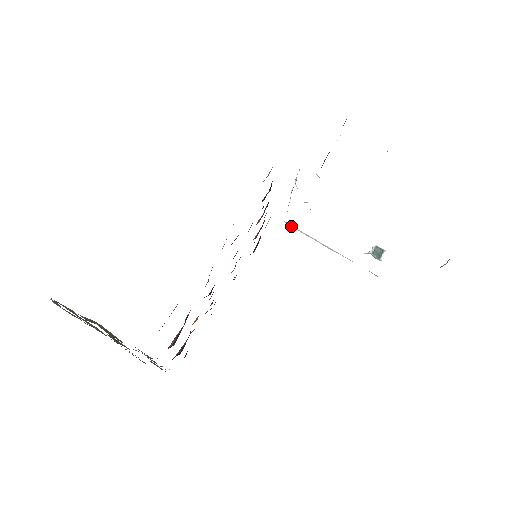
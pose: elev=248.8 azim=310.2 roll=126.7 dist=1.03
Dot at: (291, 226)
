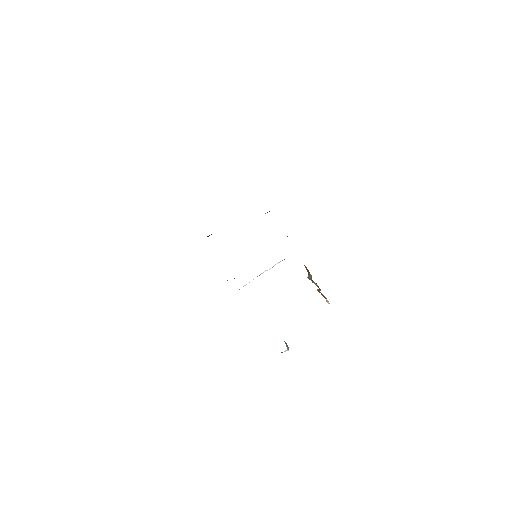
Dot at: occluded
